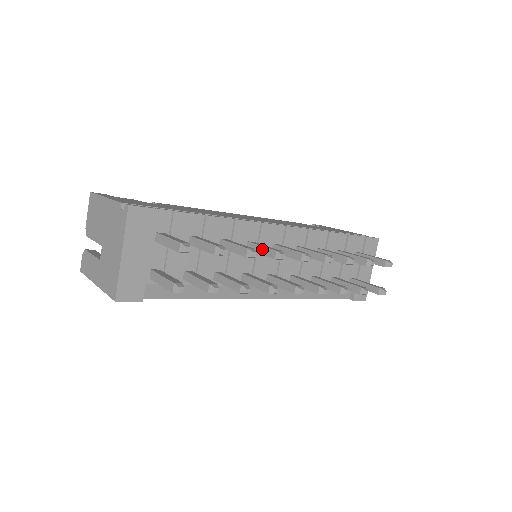
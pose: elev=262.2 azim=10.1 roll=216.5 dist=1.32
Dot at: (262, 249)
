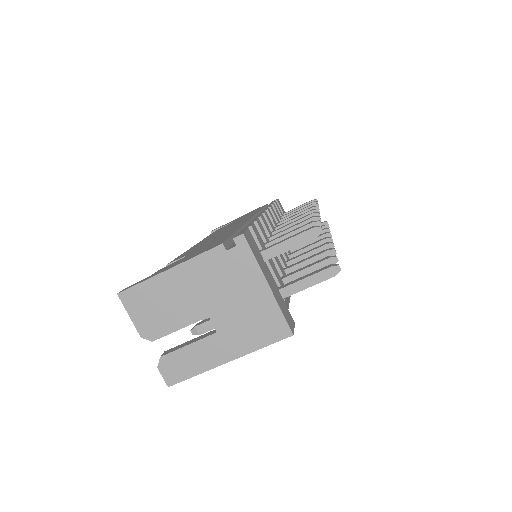
Dot at: occluded
